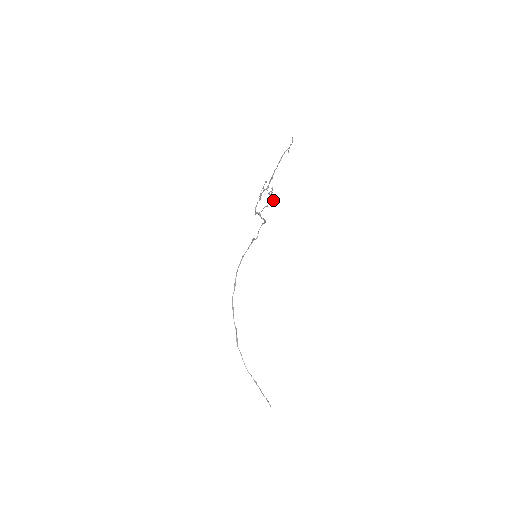
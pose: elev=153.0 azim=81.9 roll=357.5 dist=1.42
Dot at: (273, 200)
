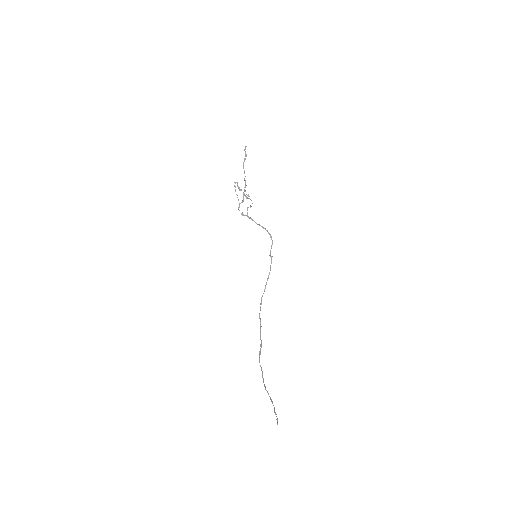
Dot at: (244, 194)
